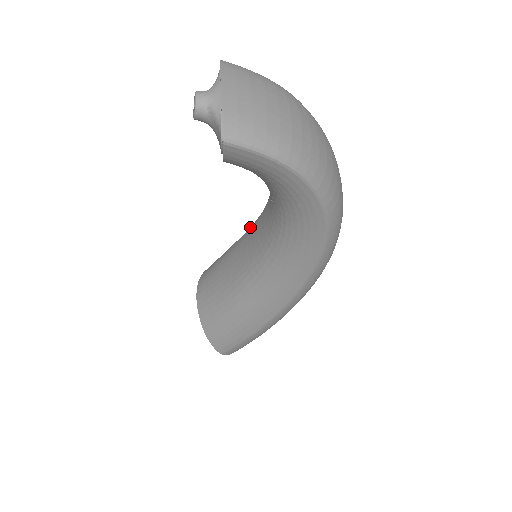
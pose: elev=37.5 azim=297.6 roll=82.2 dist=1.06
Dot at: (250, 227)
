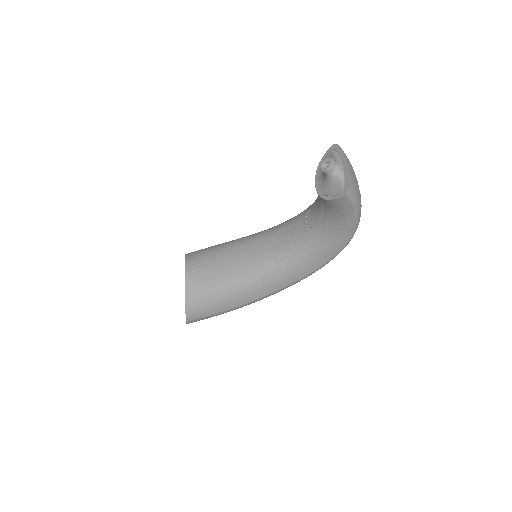
Dot at: (255, 235)
